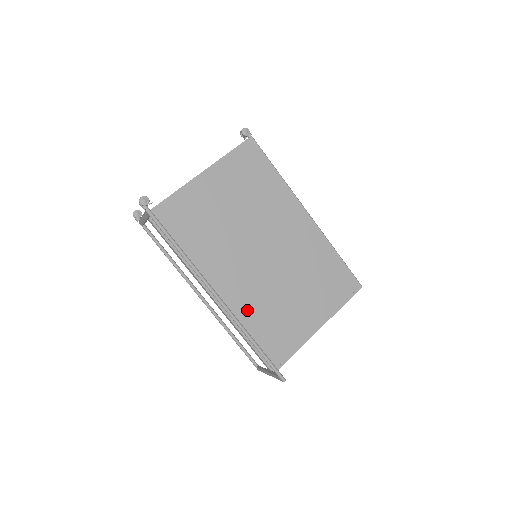
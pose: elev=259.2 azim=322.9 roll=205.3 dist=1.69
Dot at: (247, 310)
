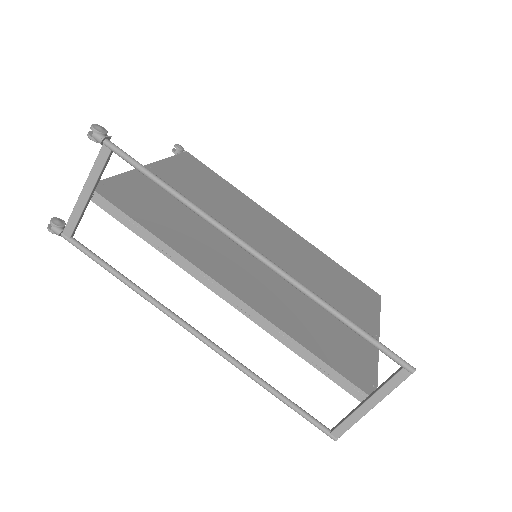
Dot at: (286, 312)
